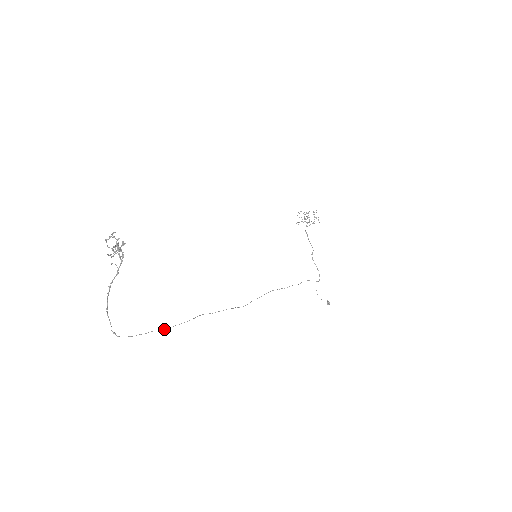
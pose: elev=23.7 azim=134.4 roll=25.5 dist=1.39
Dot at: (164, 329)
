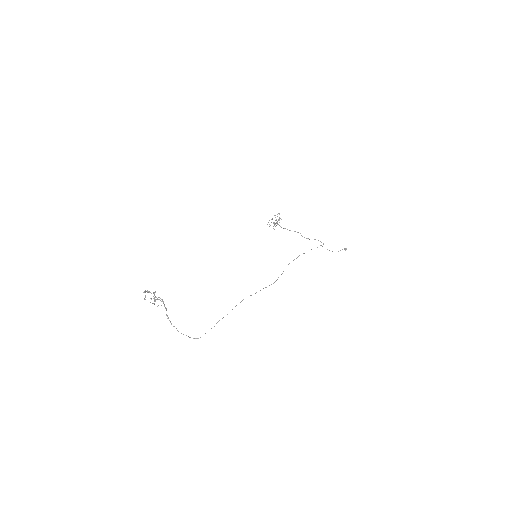
Dot at: occluded
